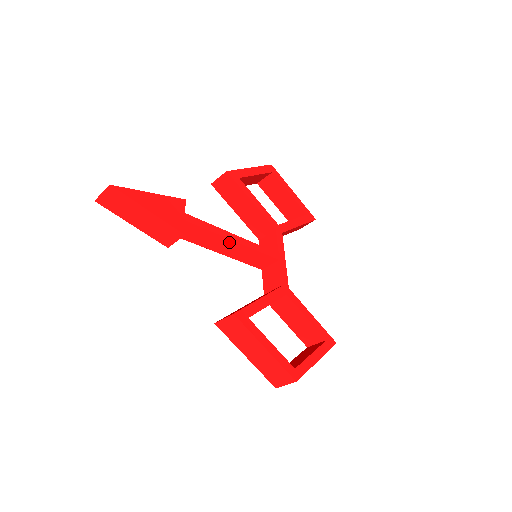
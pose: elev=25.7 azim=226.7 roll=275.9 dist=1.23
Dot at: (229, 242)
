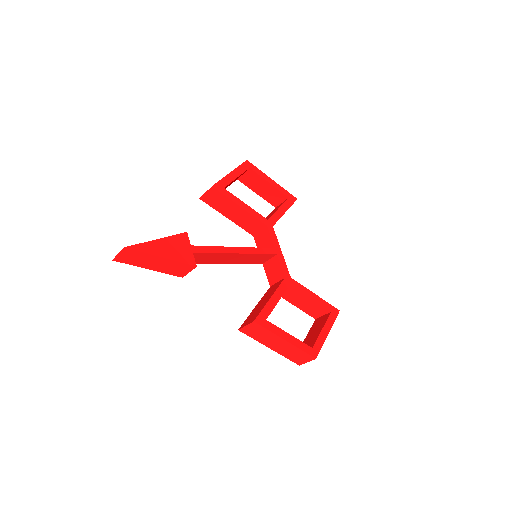
Dot at: (232, 255)
